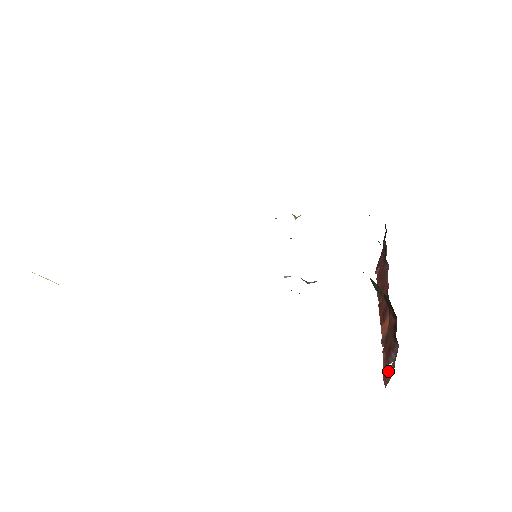
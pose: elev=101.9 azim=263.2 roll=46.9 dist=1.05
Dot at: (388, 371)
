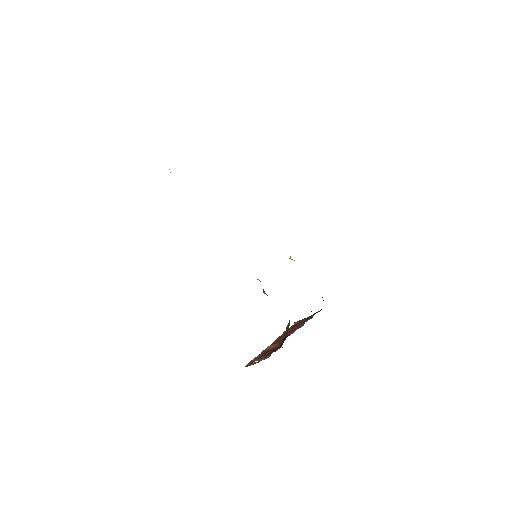
Dot at: (253, 363)
